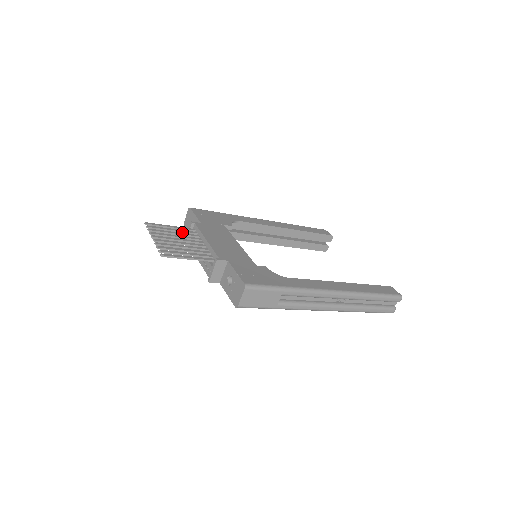
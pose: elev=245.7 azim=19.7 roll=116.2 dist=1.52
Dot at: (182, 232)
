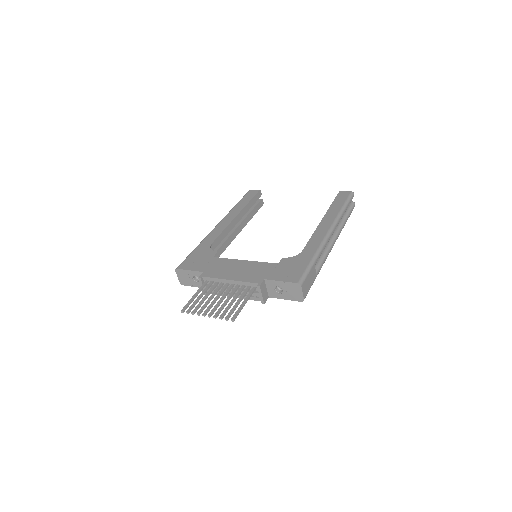
Dot at: (206, 291)
